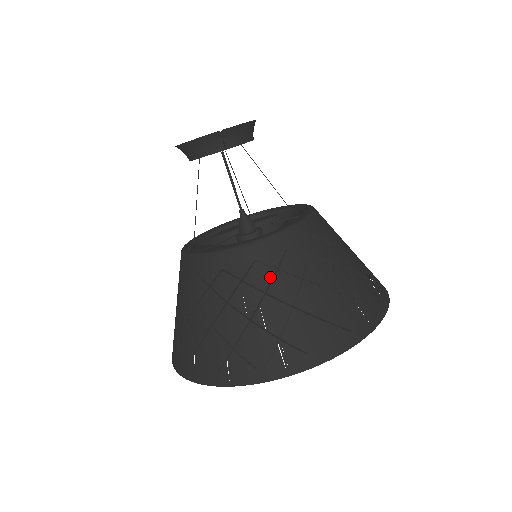
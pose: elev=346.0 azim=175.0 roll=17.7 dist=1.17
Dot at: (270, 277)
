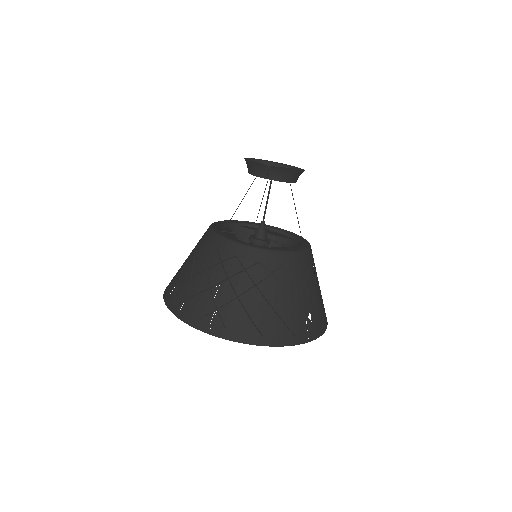
Dot at: (237, 271)
